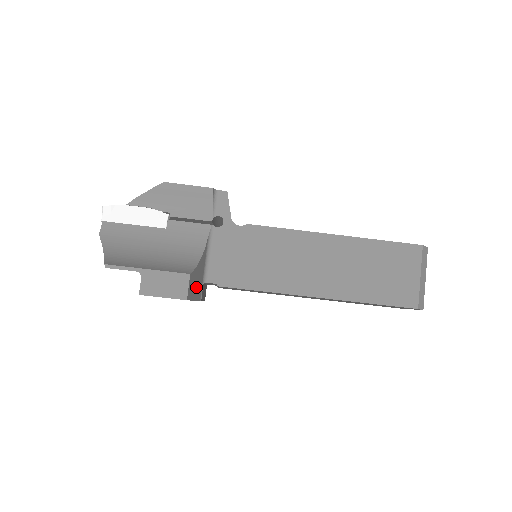
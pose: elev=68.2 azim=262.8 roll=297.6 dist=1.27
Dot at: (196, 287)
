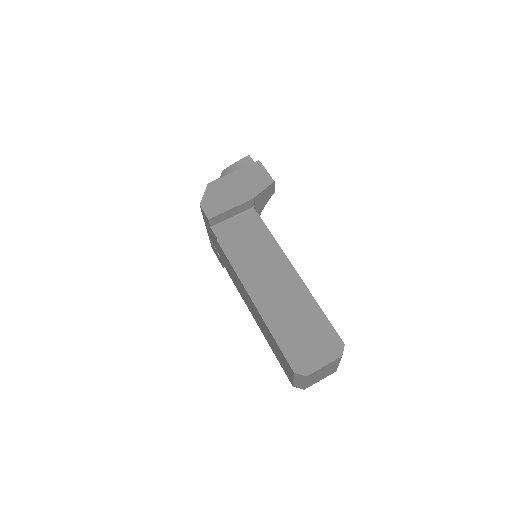
Dot at: (263, 196)
